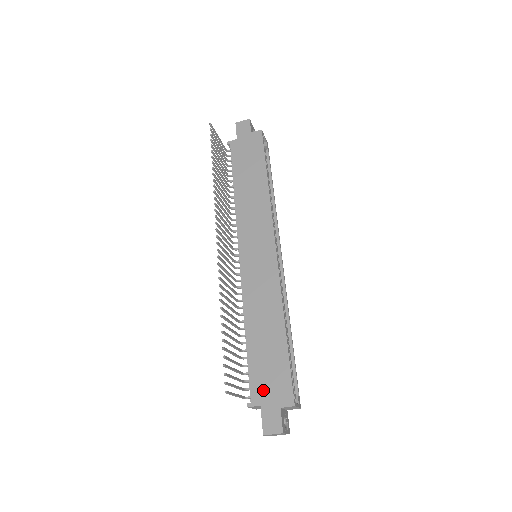
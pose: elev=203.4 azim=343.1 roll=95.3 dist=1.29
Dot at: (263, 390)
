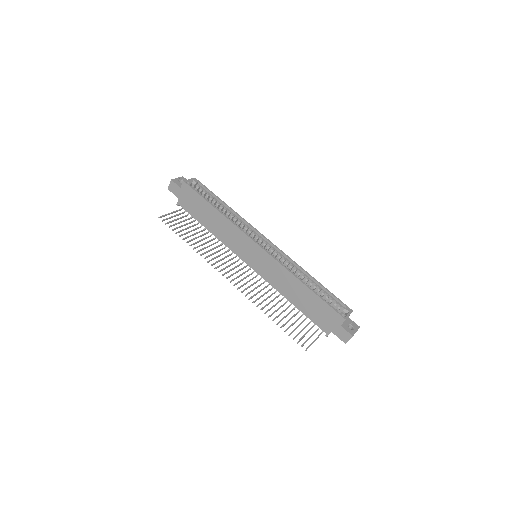
Dot at: (325, 324)
